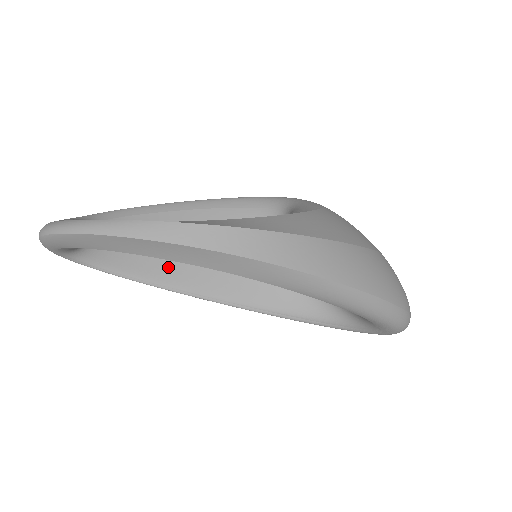
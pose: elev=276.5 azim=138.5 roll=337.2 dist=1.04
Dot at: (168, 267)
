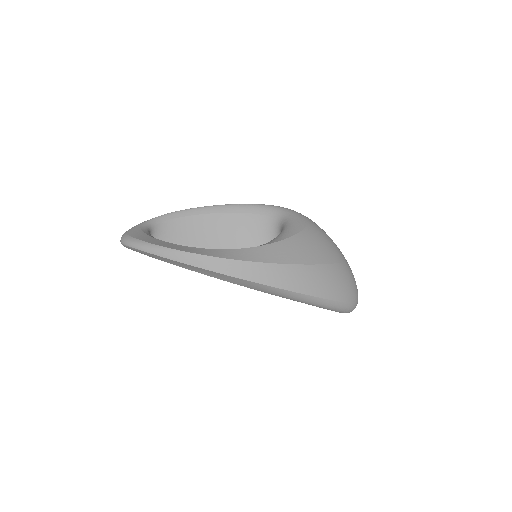
Dot at: occluded
